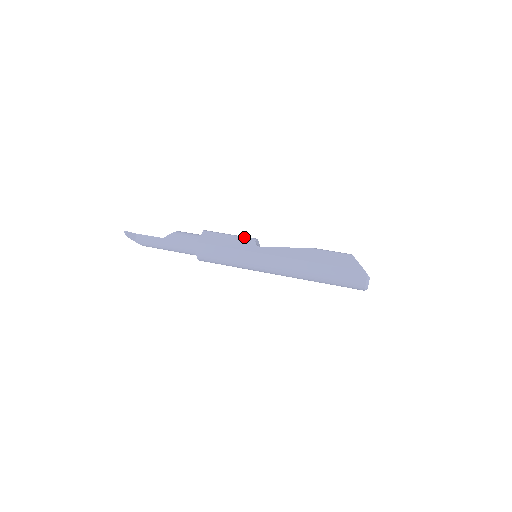
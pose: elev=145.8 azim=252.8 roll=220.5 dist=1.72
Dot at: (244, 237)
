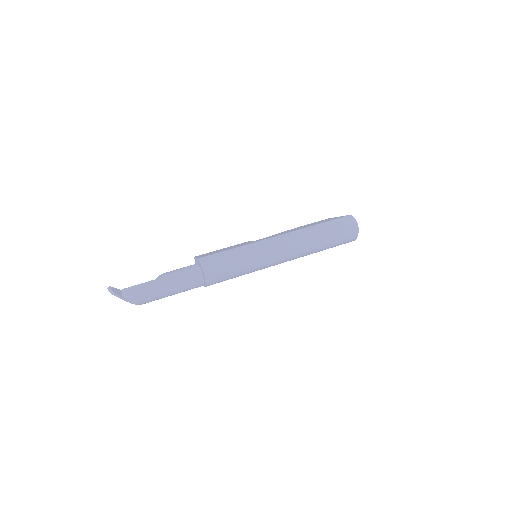
Dot at: (237, 244)
